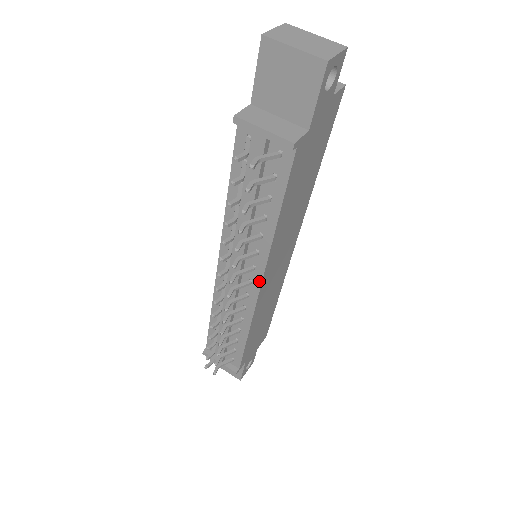
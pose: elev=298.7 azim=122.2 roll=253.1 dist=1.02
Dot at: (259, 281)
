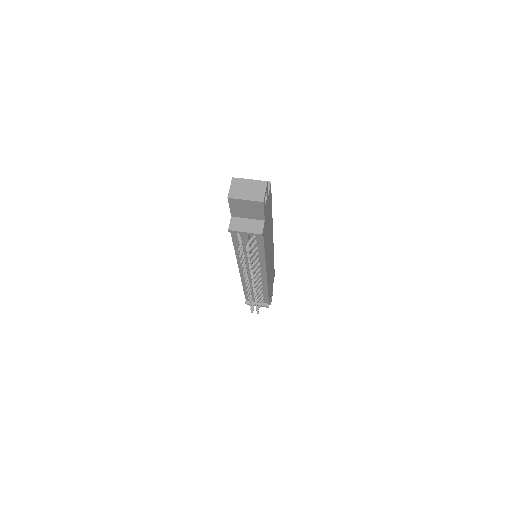
Dot at: (265, 273)
